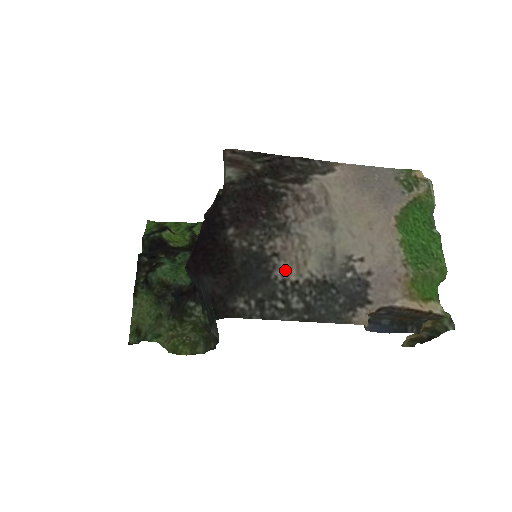
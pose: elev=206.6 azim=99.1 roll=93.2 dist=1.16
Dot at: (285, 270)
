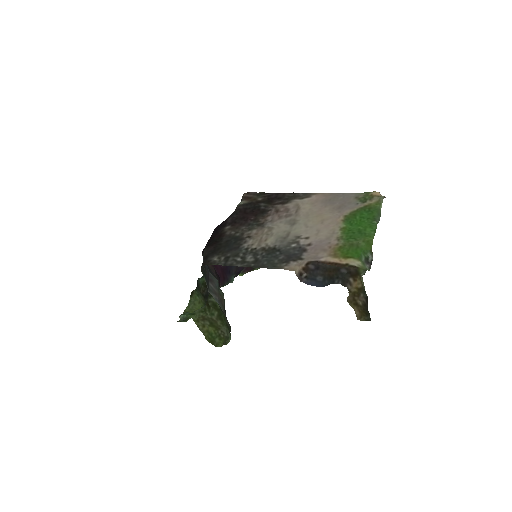
Dot at: (251, 243)
